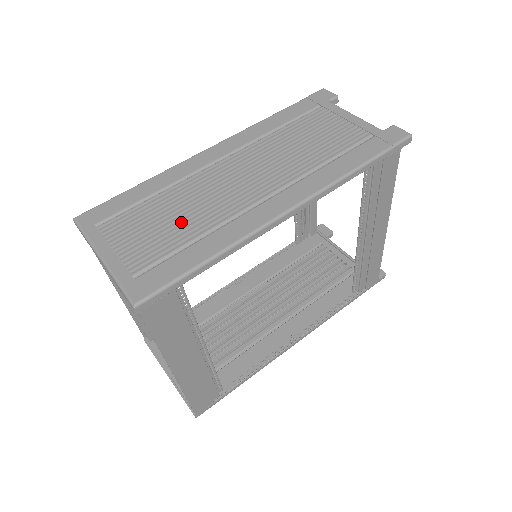
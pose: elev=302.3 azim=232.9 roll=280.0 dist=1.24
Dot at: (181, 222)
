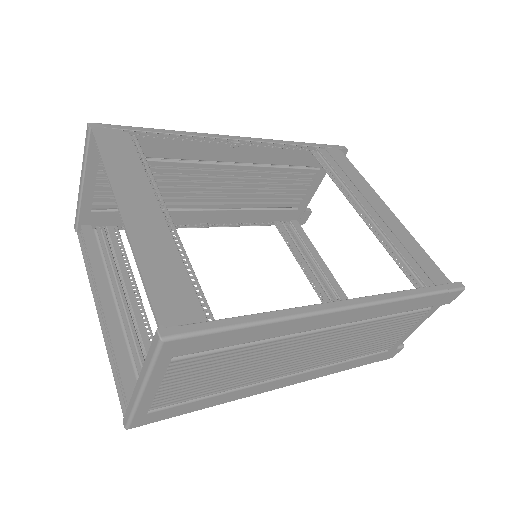
Dot at: (155, 173)
